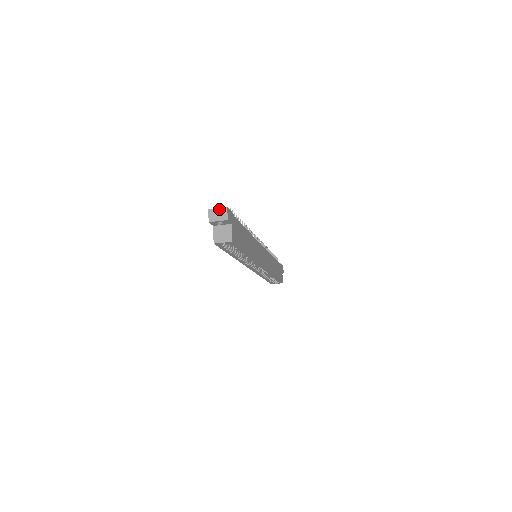
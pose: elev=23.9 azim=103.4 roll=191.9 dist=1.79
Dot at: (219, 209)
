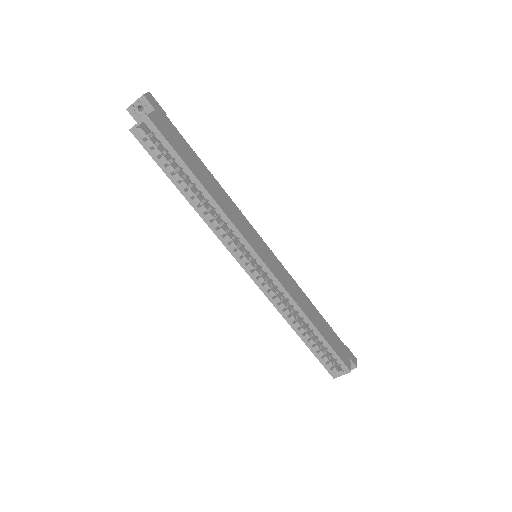
Dot at: occluded
